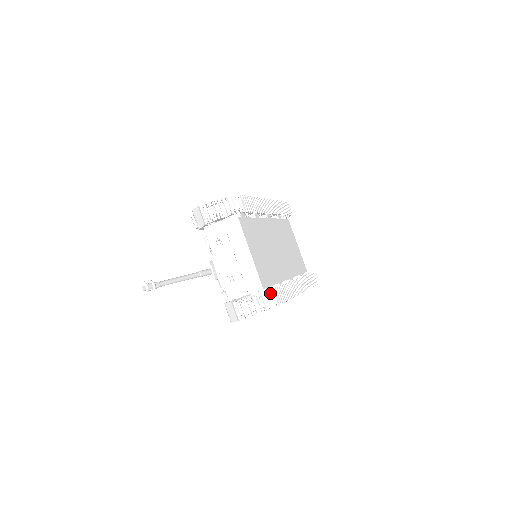
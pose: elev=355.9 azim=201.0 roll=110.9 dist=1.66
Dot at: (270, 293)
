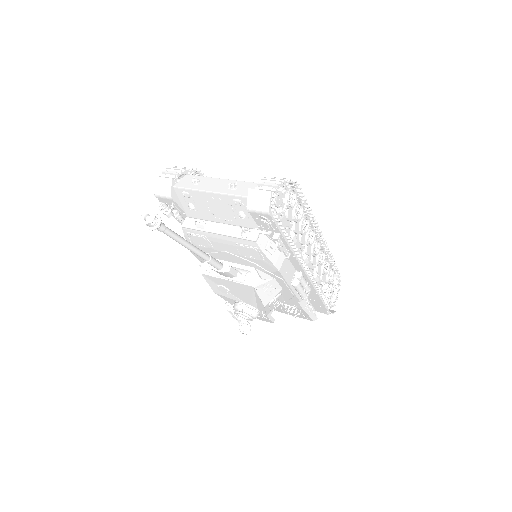
Dot at: occluded
